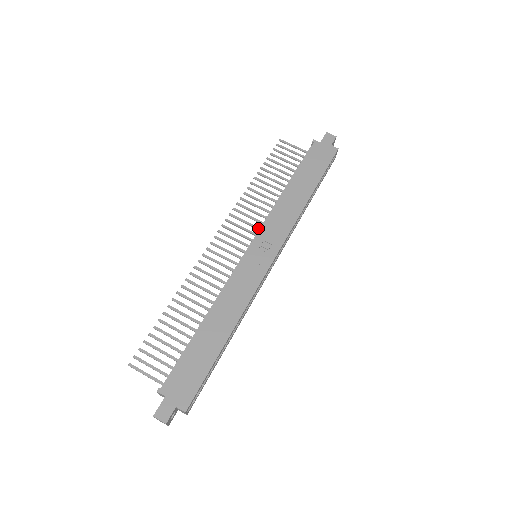
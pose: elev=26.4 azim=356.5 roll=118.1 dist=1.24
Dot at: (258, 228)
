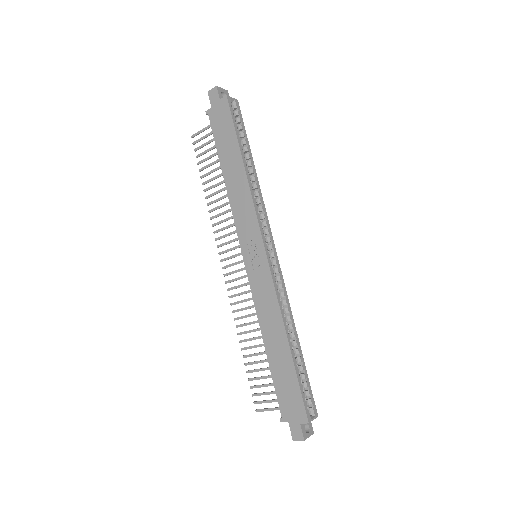
Dot at: occluded
